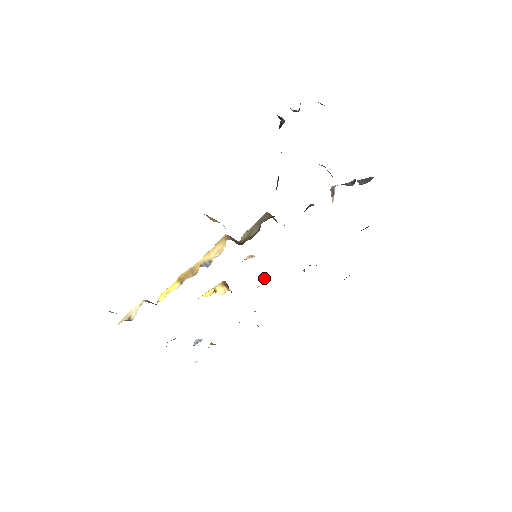
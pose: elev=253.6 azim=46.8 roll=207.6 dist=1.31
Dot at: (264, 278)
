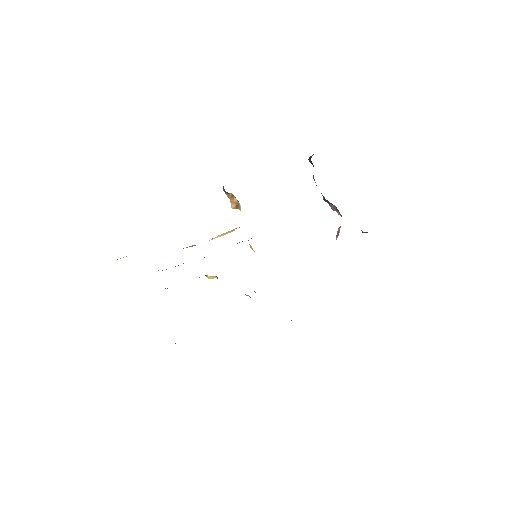
Dot at: occluded
